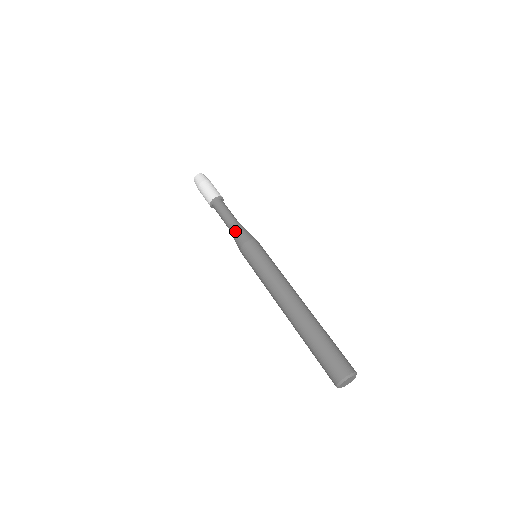
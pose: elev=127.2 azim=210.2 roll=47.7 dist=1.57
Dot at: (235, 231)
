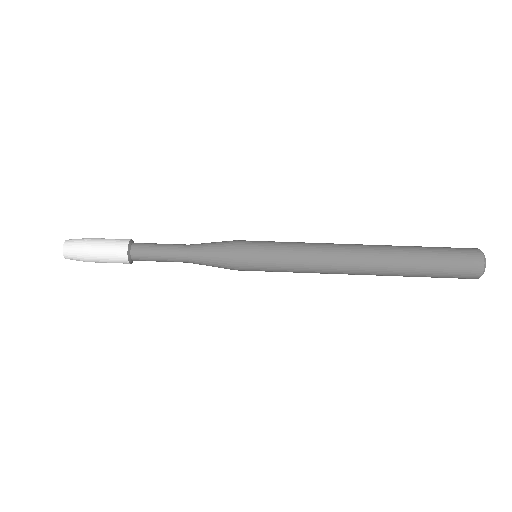
Dot at: (204, 259)
